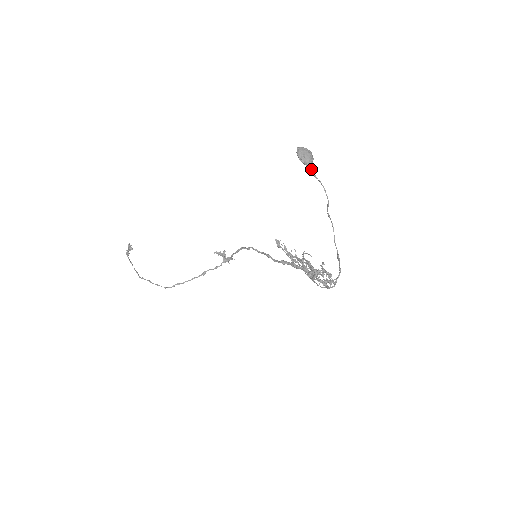
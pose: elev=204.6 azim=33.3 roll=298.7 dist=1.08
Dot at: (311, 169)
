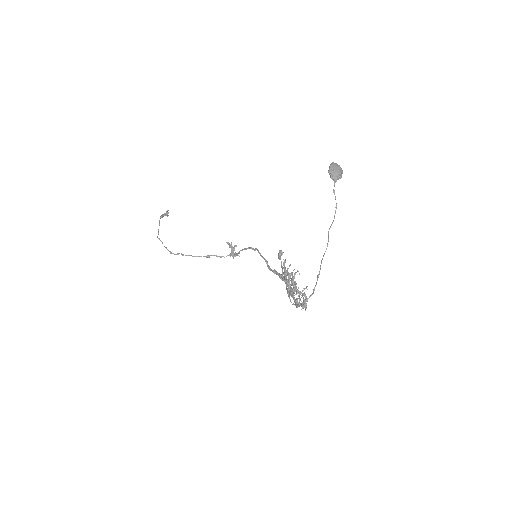
Dot at: (334, 184)
